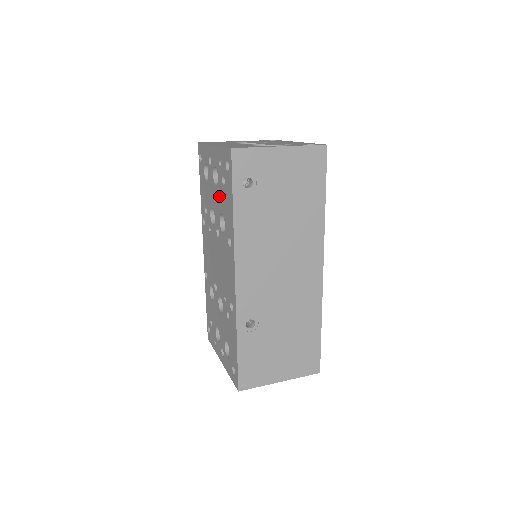
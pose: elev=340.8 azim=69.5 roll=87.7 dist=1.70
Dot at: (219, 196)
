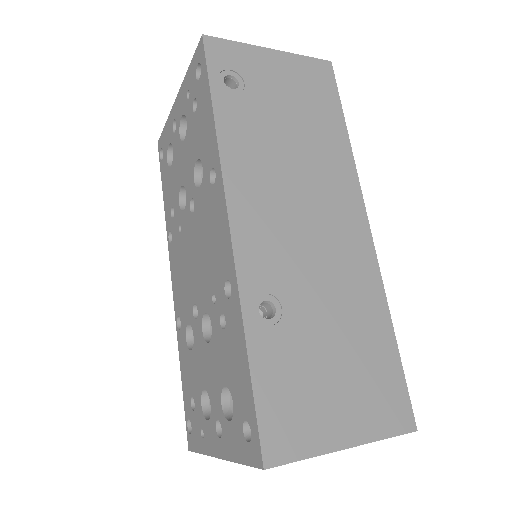
Dot at: (190, 142)
